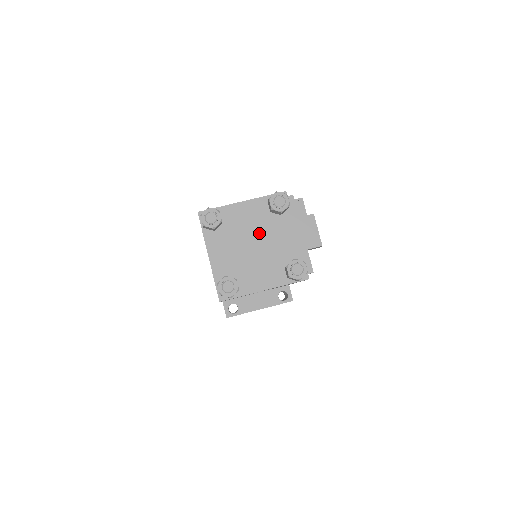
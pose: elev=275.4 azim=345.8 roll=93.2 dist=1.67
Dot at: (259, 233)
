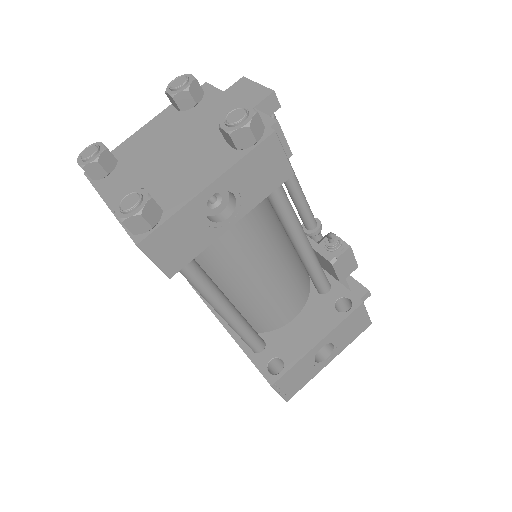
Dot at: (173, 138)
